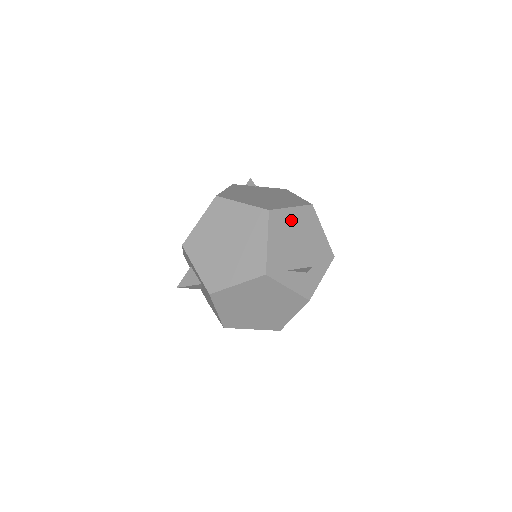
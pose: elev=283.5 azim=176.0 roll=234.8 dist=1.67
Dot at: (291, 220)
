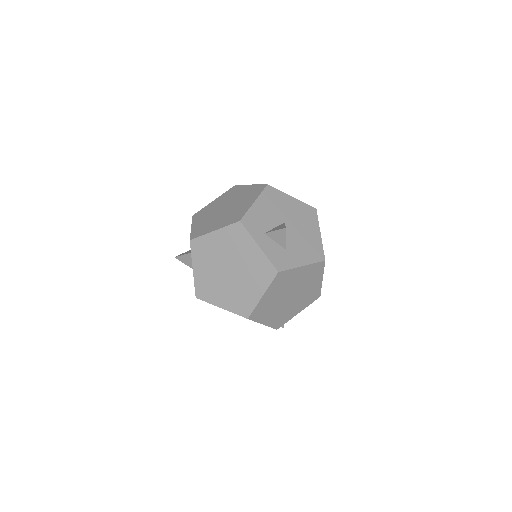
Dot at: (287, 204)
